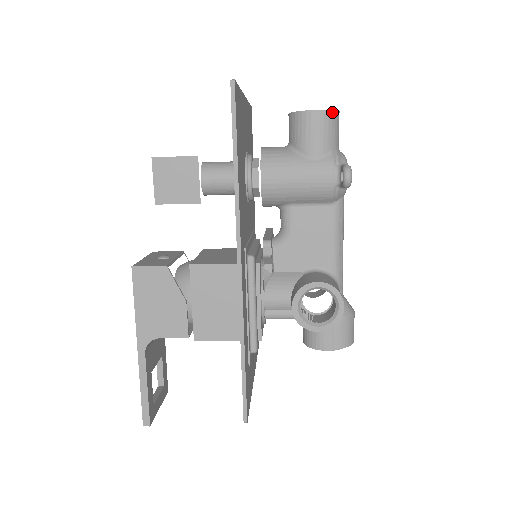
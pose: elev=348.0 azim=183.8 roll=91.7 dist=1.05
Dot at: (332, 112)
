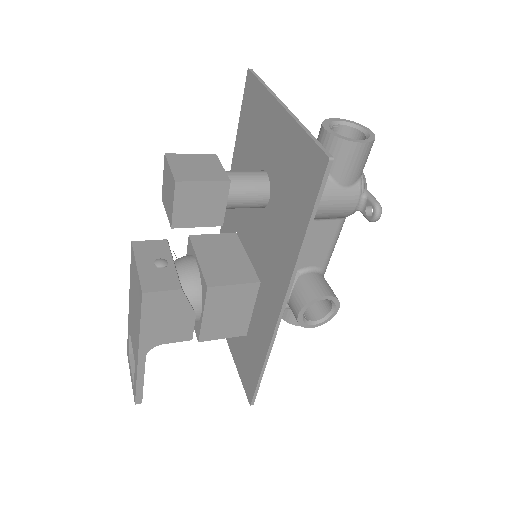
Dot at: (373, 142)
